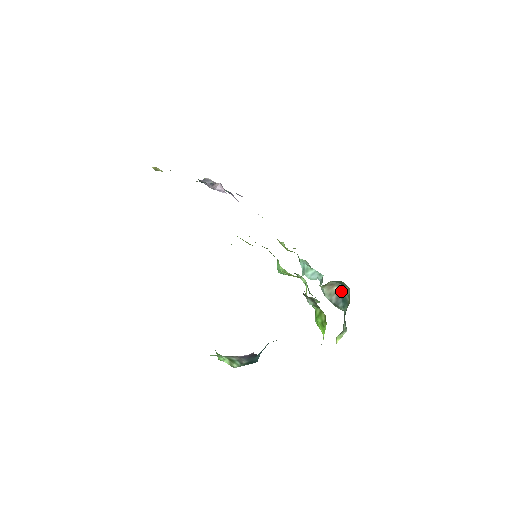
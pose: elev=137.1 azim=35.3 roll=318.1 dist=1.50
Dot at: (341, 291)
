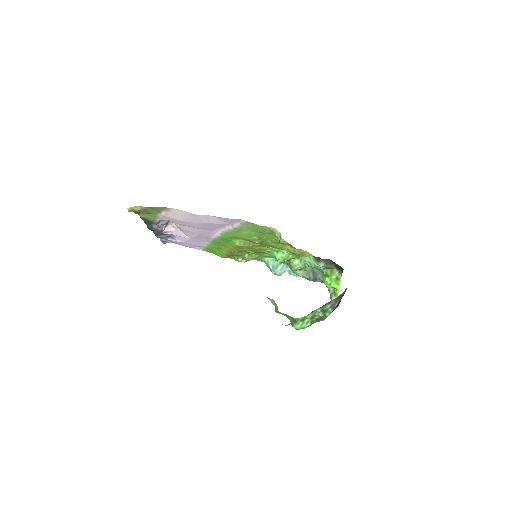
Dot at: occluded
